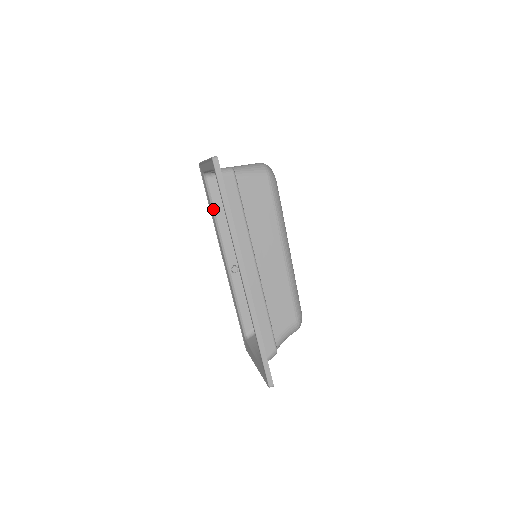
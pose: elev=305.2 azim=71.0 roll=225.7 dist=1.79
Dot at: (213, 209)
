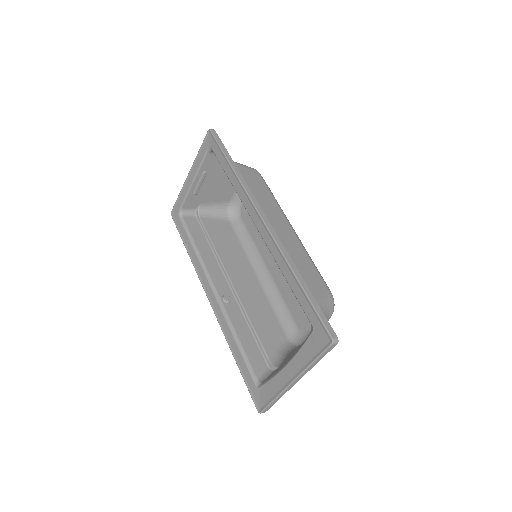
Dot at: (192, 242)
